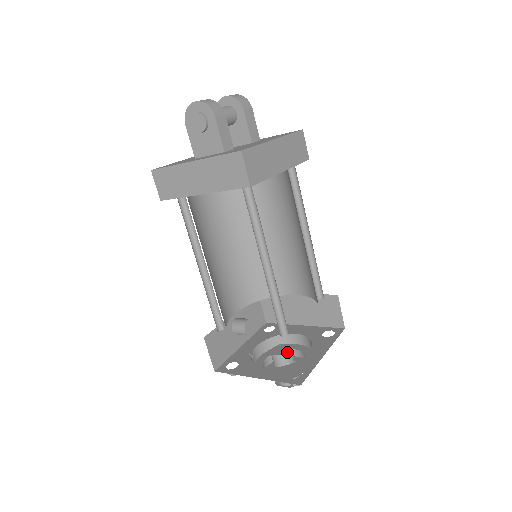
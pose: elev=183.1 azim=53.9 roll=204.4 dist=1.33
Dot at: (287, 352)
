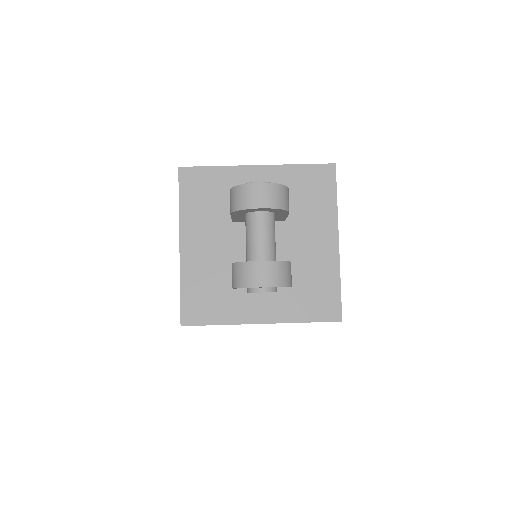
Dot at: occluded
